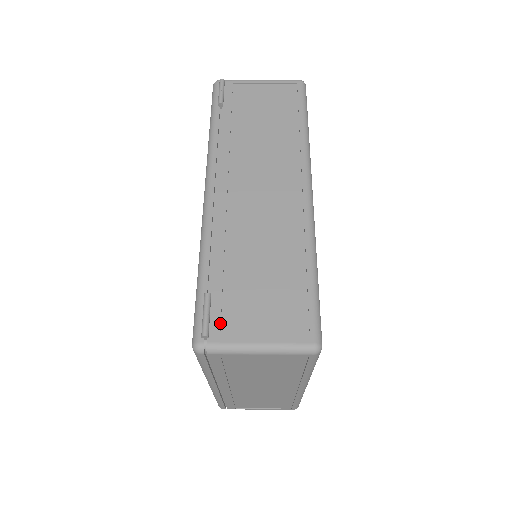
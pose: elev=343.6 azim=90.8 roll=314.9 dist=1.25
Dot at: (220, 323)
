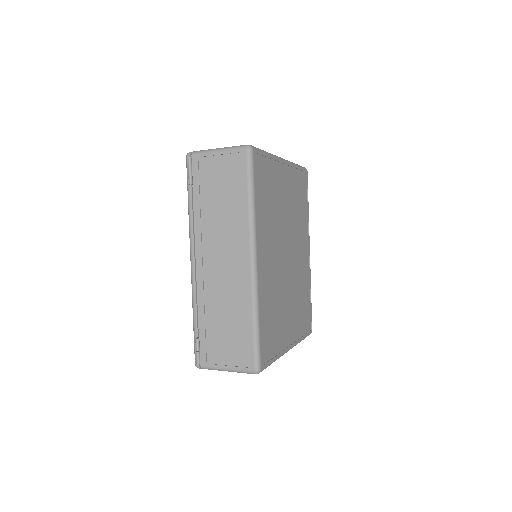
Dot at: (206, 355)
